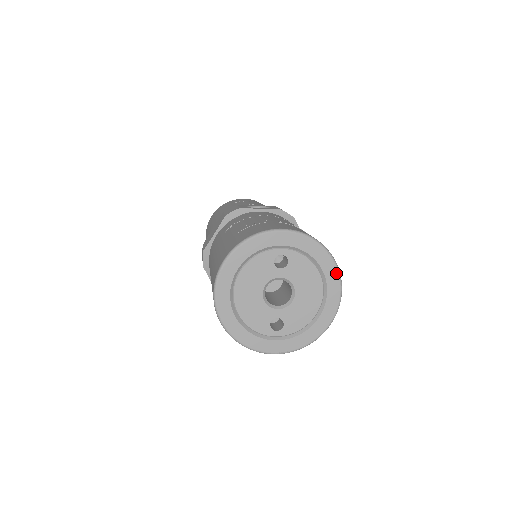
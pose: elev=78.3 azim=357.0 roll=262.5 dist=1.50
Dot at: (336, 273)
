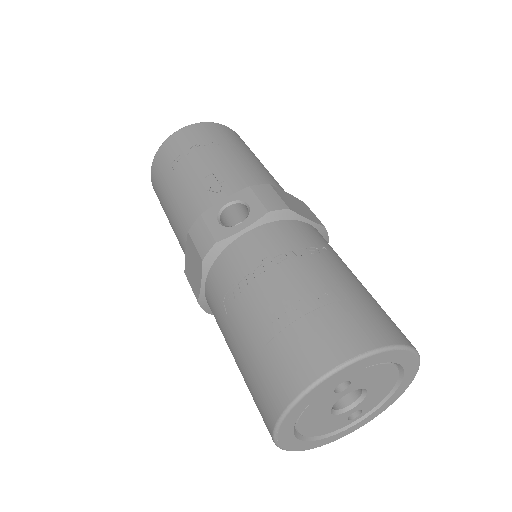
Dot at: (411, 354)
